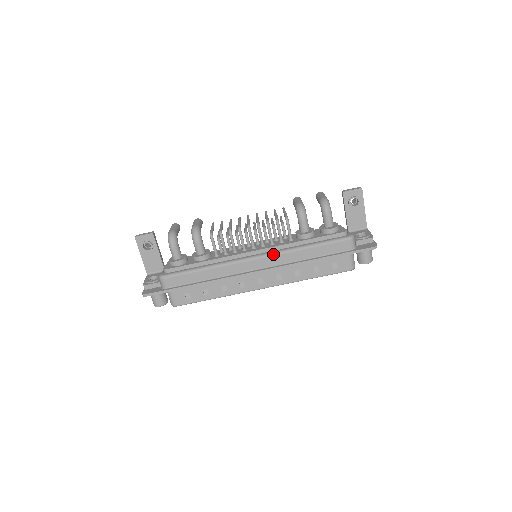
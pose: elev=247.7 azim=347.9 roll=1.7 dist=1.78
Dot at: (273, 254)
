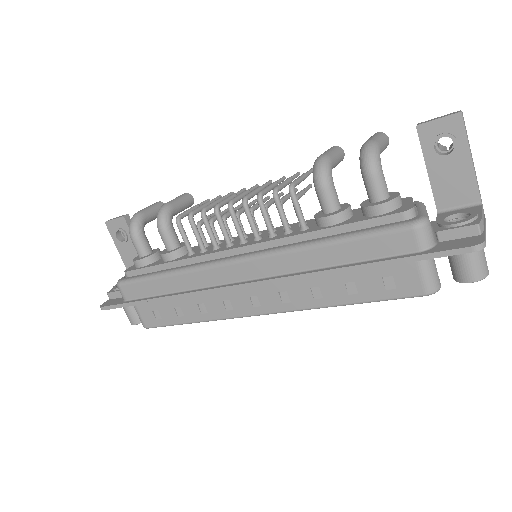
Dot at: (265, 254)
